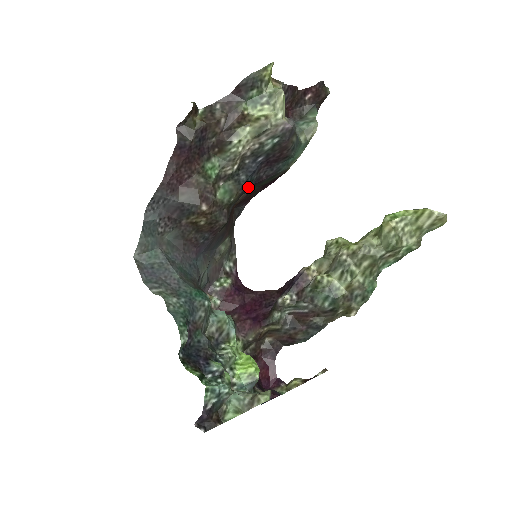
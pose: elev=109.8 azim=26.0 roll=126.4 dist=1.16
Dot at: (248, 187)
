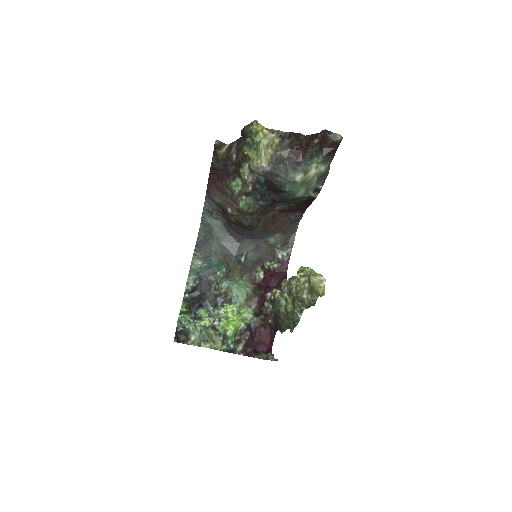
Dot at: (266, 204)
